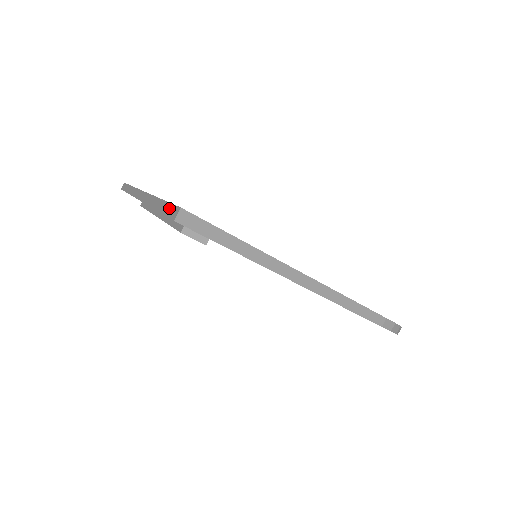
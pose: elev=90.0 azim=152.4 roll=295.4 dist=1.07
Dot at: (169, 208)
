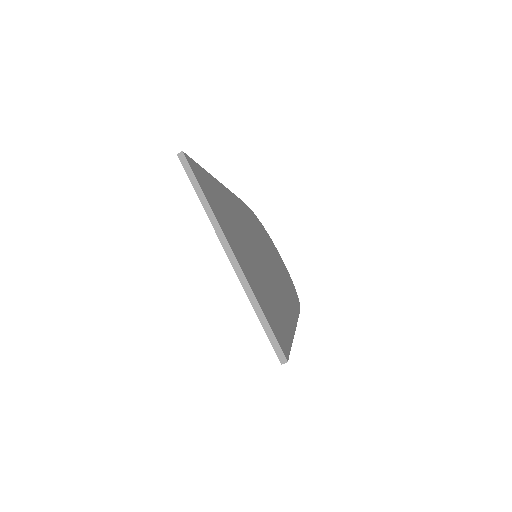
Dot at: (276, 344)
